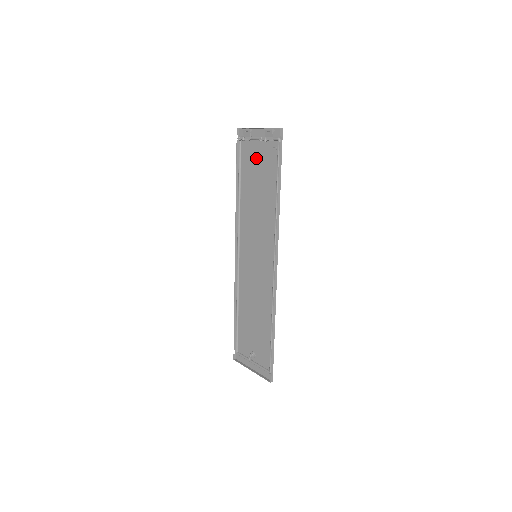
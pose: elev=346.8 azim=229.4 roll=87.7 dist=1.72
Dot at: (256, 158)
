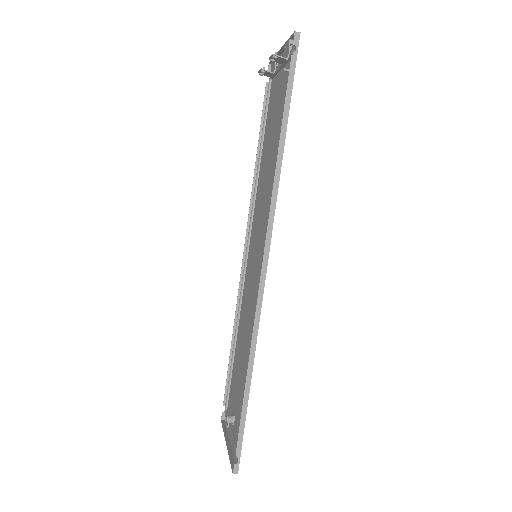
Dot at: (276, 99)
